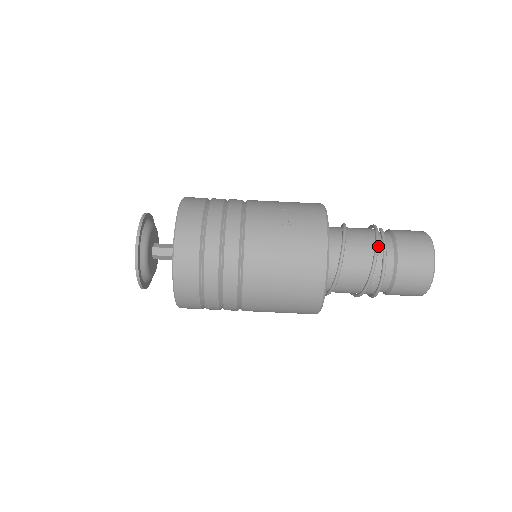
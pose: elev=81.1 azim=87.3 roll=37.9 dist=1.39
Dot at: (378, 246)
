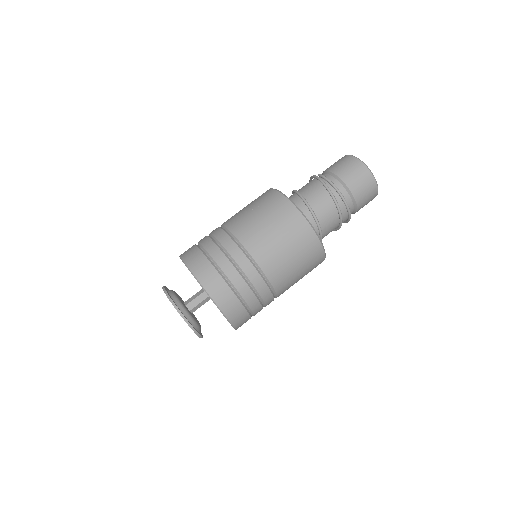
Dot at: (327, 186)
